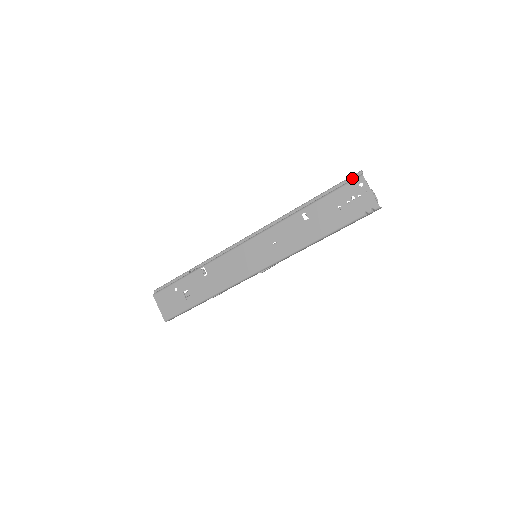
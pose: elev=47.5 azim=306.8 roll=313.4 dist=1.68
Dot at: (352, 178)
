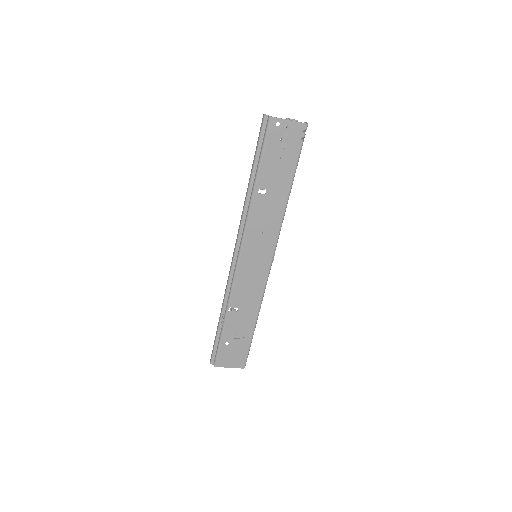
Dot at: (264, 127)
